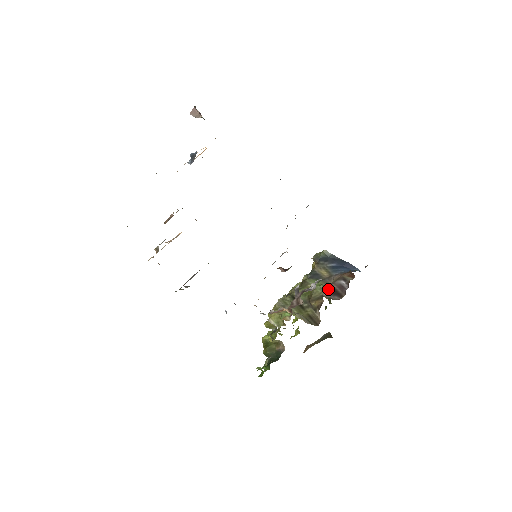
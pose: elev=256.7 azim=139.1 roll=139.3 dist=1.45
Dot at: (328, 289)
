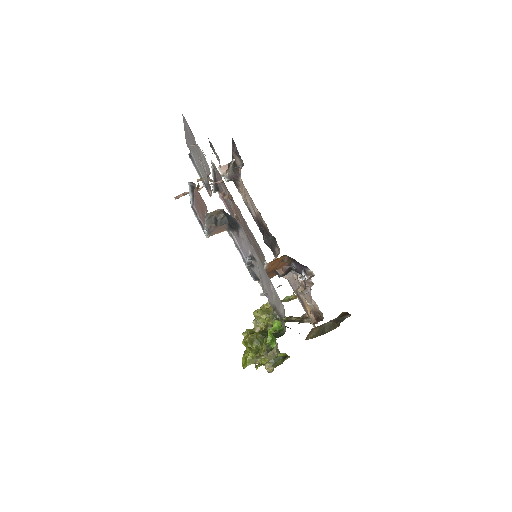
Dot at: occluded
